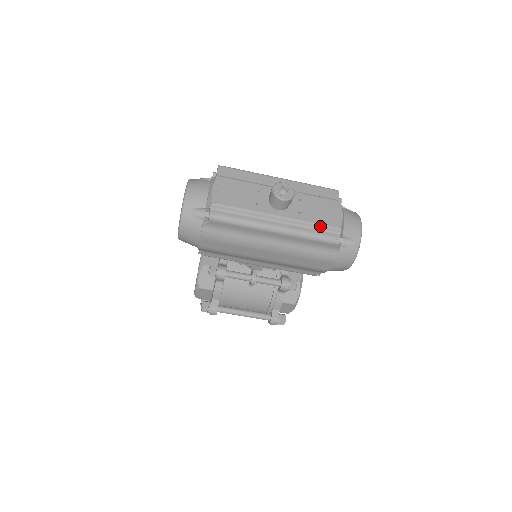
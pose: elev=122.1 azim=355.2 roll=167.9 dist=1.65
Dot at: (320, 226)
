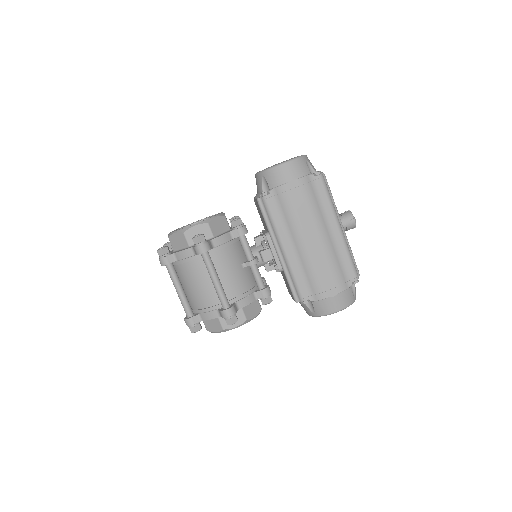
Dot at: (354, 259)
